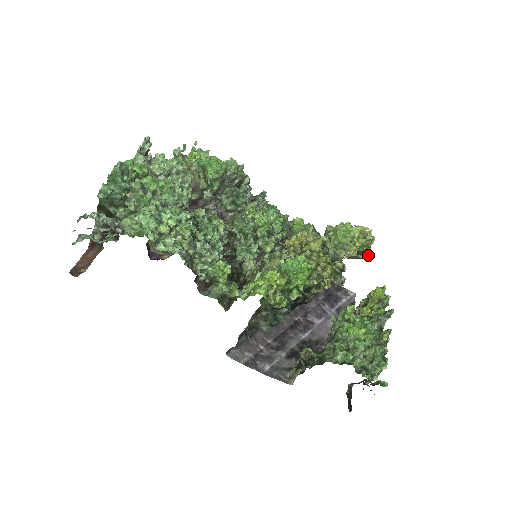
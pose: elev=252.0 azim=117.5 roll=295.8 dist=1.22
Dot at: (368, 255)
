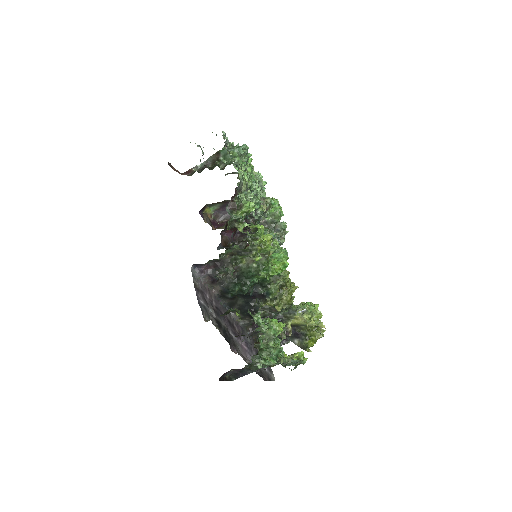
Dot at: (309, 349)
